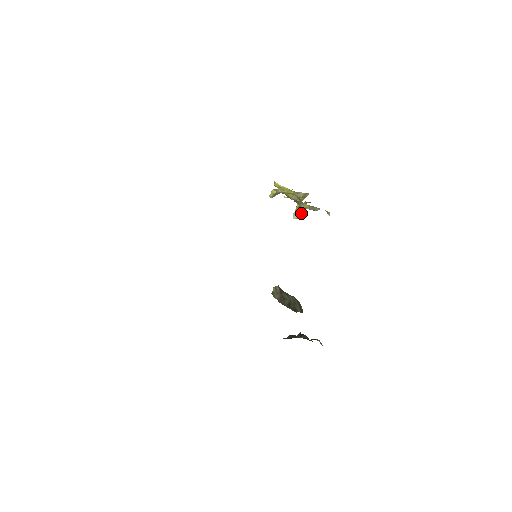
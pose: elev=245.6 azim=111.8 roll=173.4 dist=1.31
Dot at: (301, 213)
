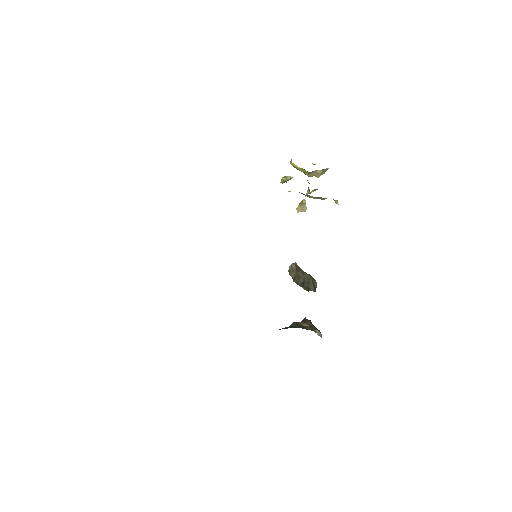
Dot at: (304, 208)
